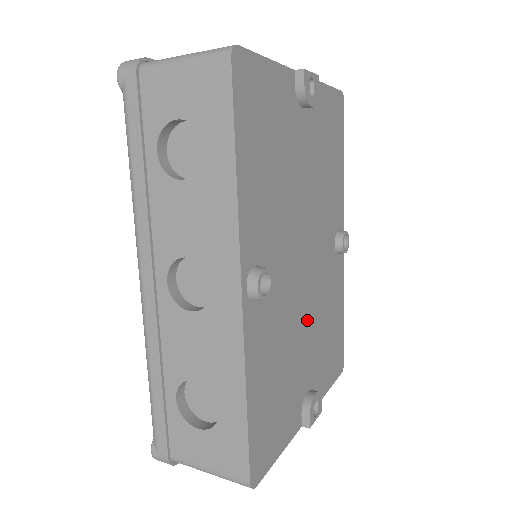
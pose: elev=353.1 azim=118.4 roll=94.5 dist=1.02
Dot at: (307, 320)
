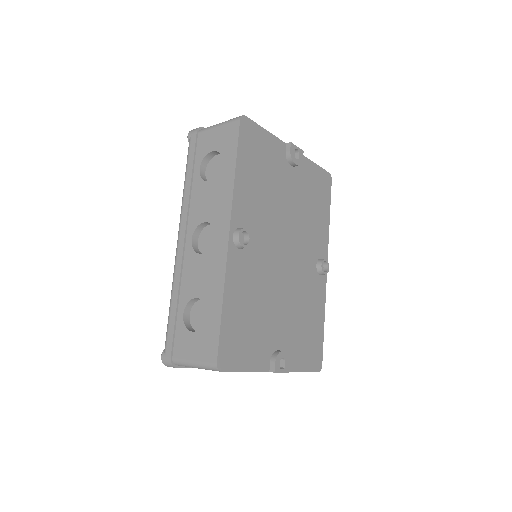
Dot at: (283, 297)
